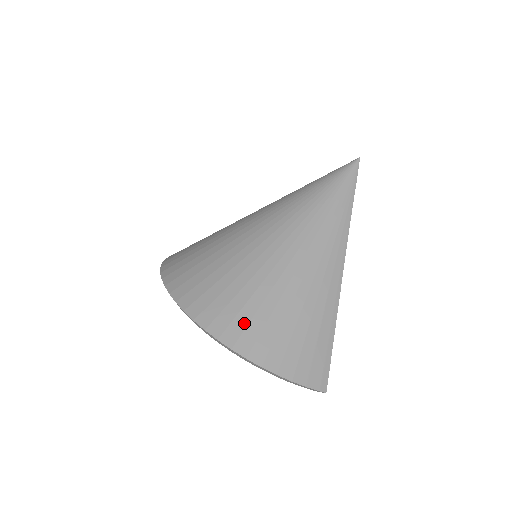
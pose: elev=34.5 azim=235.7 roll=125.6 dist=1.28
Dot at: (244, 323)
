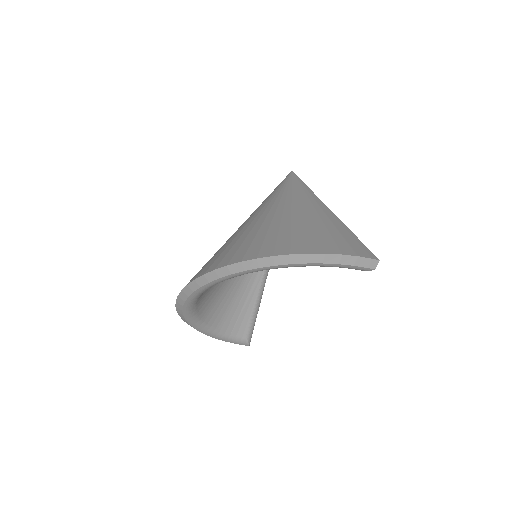
Dot at: (272, 243)
